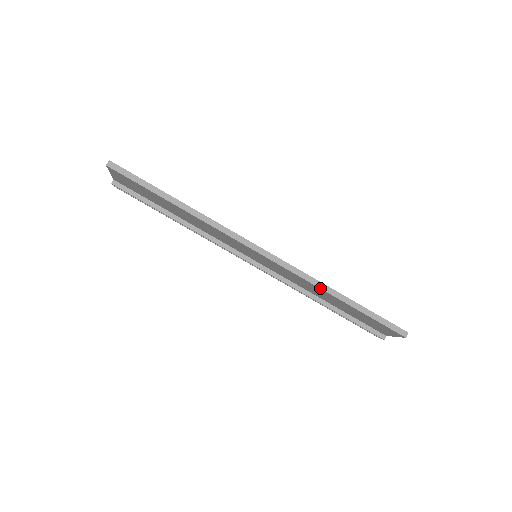
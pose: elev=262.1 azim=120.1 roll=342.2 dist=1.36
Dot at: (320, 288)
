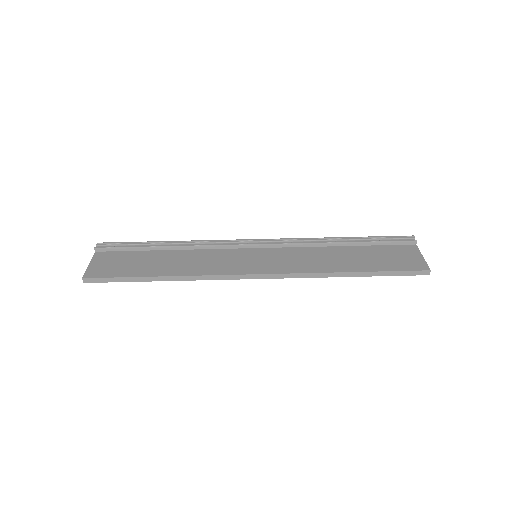
Dot at: (326, 277)
